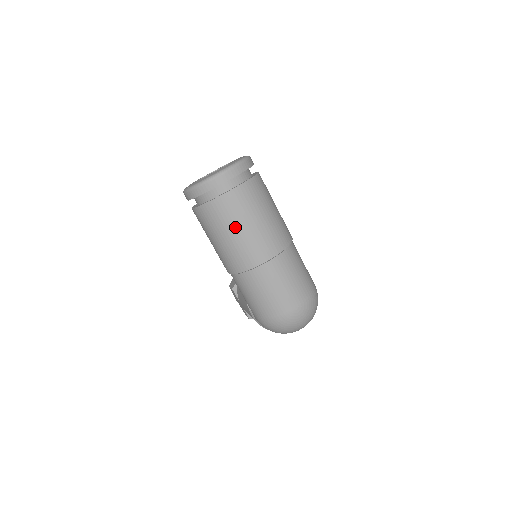
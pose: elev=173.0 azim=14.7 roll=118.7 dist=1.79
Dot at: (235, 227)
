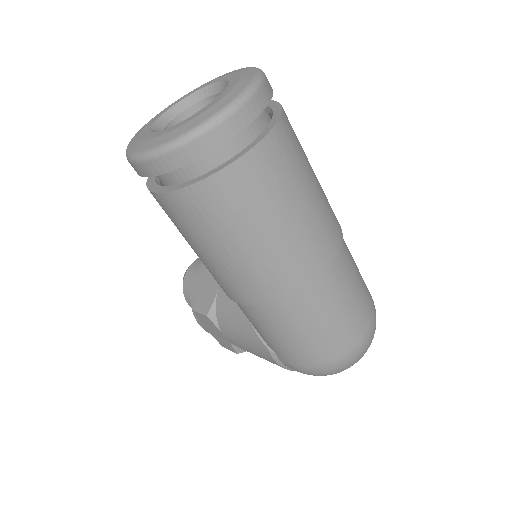
Dot at: (272, 218)
